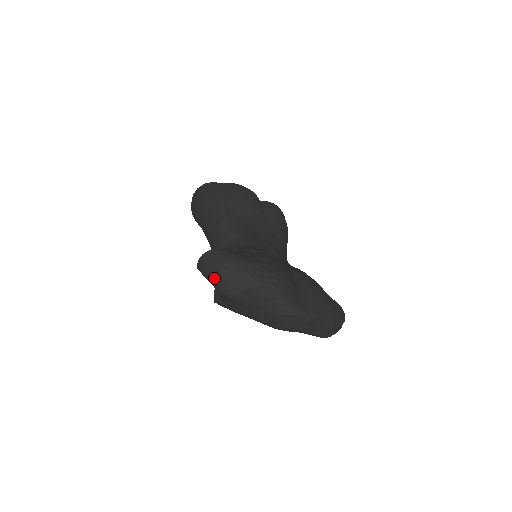
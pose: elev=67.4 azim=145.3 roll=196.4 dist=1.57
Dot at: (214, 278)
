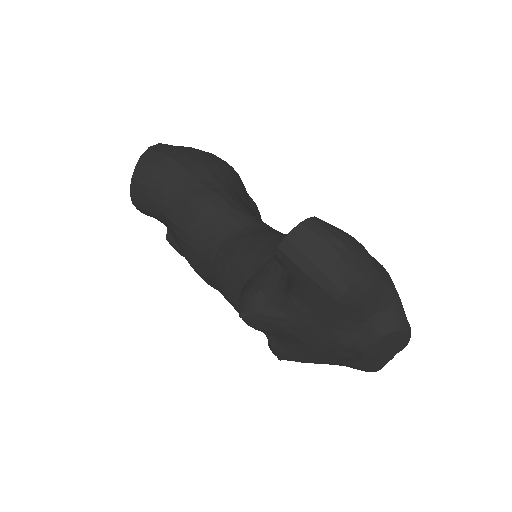
Dot at: (324, 264)
